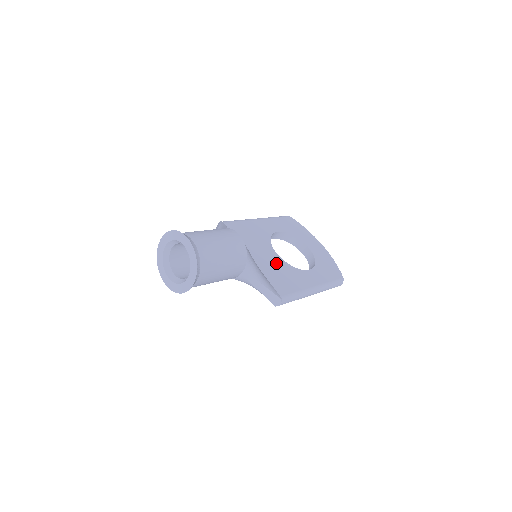
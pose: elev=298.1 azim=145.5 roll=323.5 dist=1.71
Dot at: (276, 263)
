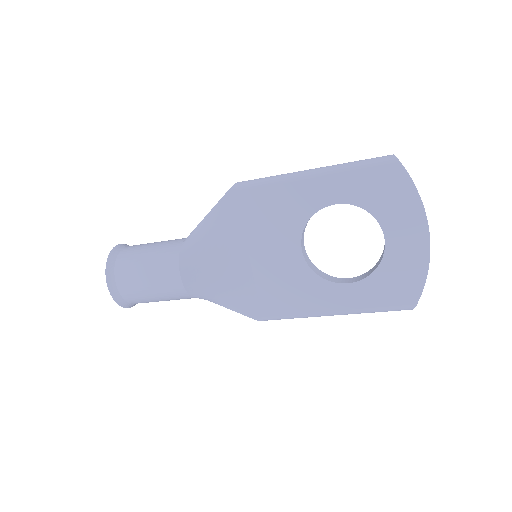
Dot at: (288, 267)
